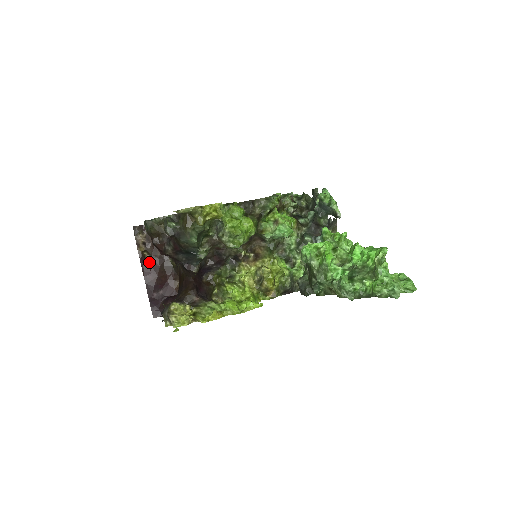
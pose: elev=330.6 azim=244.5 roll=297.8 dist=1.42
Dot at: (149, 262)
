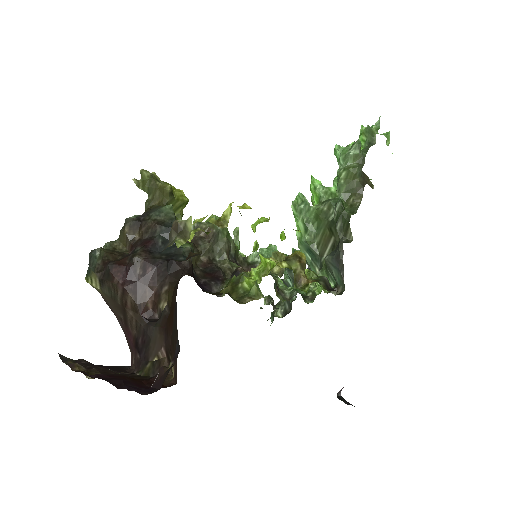
Dot at: occluded
